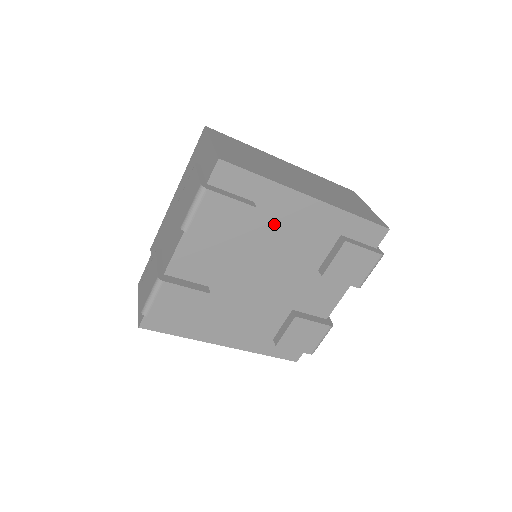
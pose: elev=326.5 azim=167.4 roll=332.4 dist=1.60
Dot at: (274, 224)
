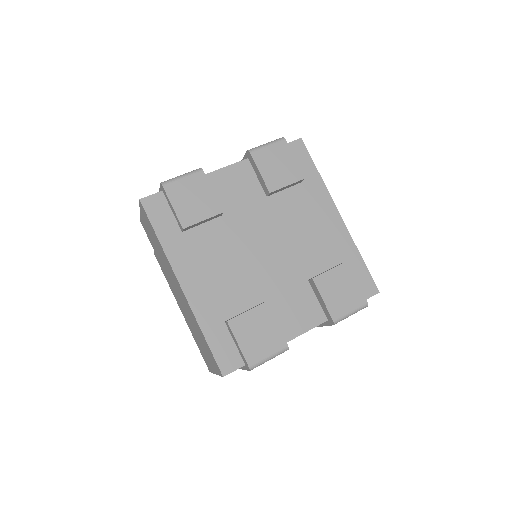
Dot at: (303, 210)
